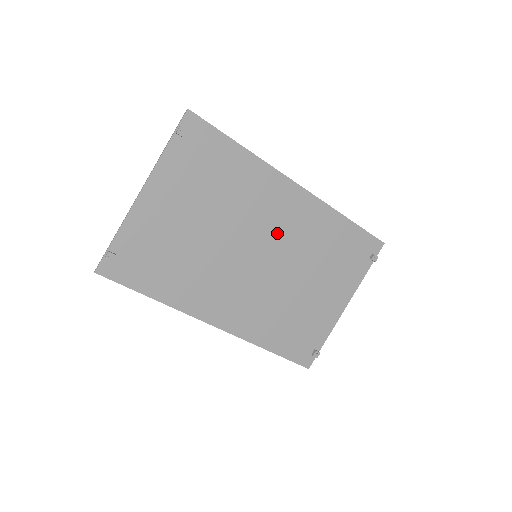
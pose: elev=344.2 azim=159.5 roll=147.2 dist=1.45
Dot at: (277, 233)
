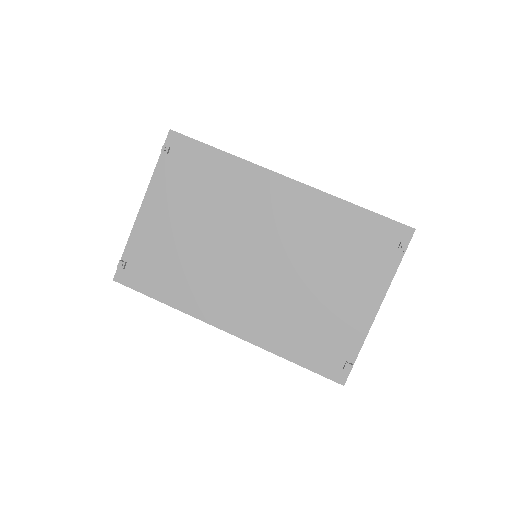
Dot at: (274, 230)
